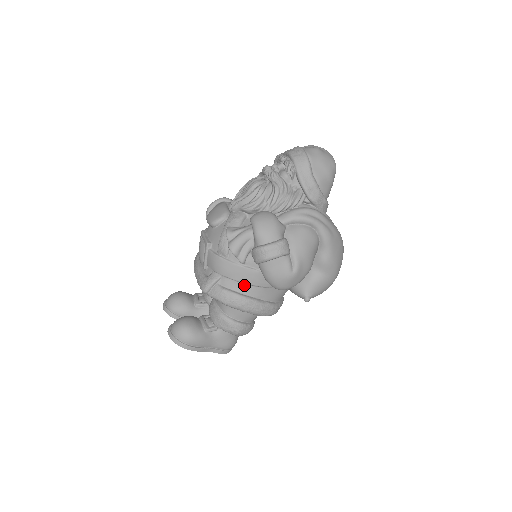
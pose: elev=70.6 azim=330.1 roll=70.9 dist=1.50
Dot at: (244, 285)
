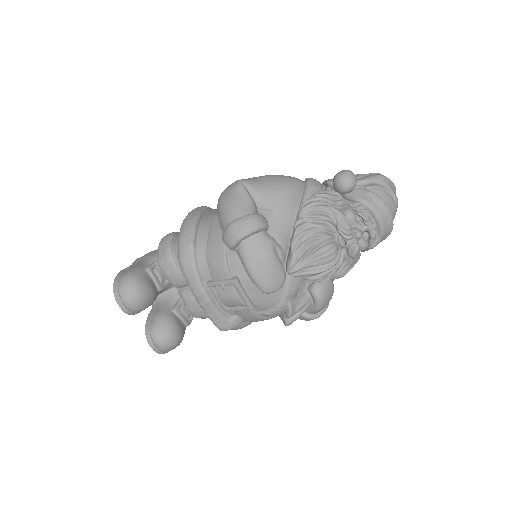
Dot at: occluded
